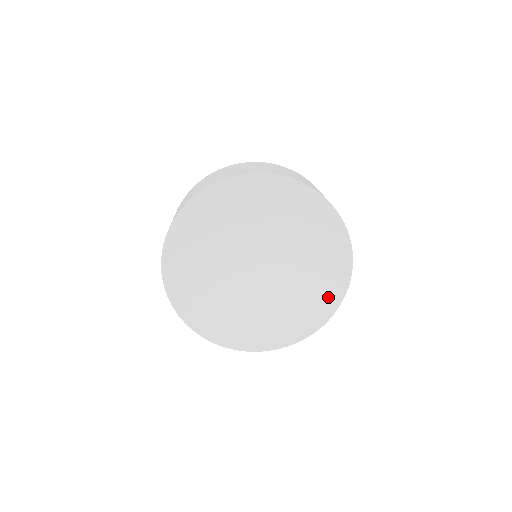
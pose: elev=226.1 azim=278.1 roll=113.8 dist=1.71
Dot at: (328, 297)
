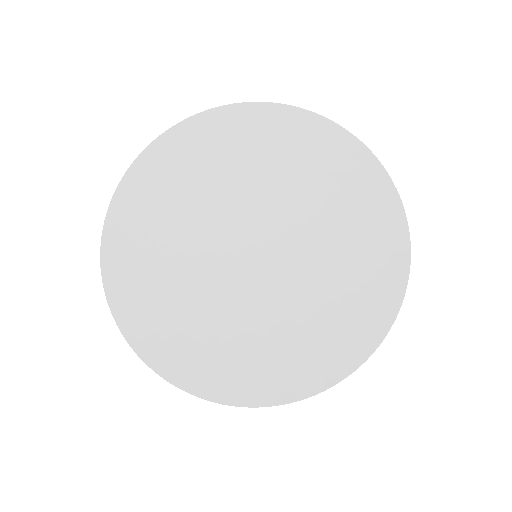
Dot at: (363, 181)
